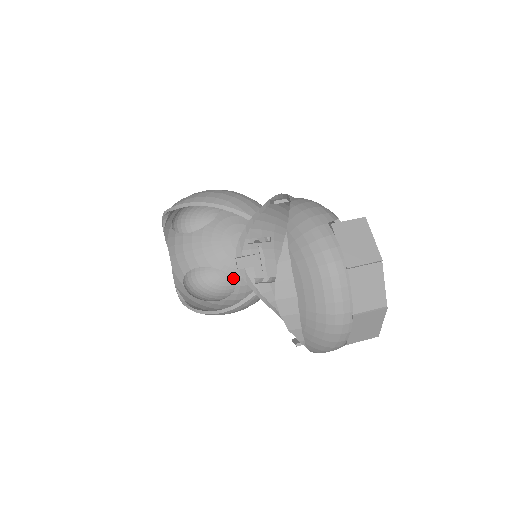
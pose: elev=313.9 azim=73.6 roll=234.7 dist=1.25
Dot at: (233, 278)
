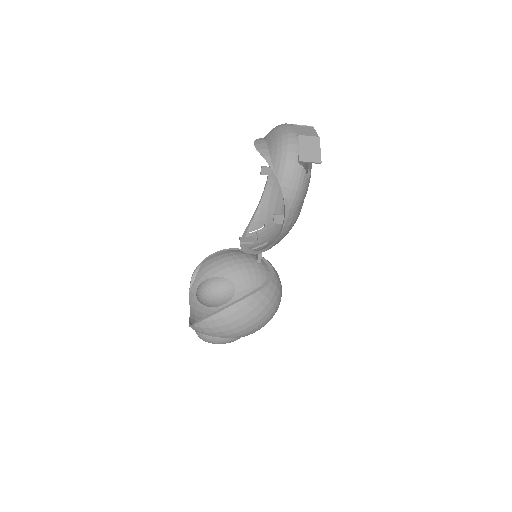
Dot at: occluded
